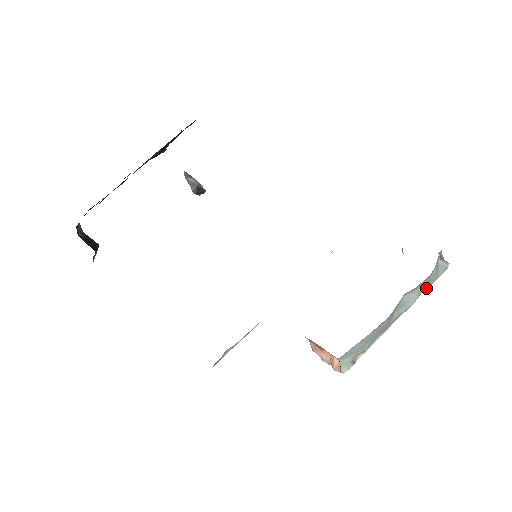
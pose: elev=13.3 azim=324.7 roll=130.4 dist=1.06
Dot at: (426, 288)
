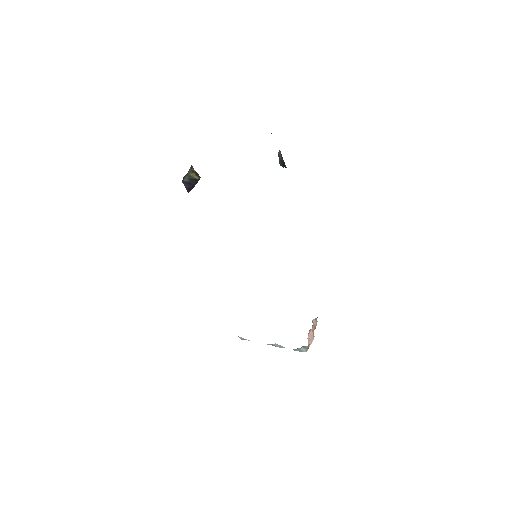
Dot at: occluded
